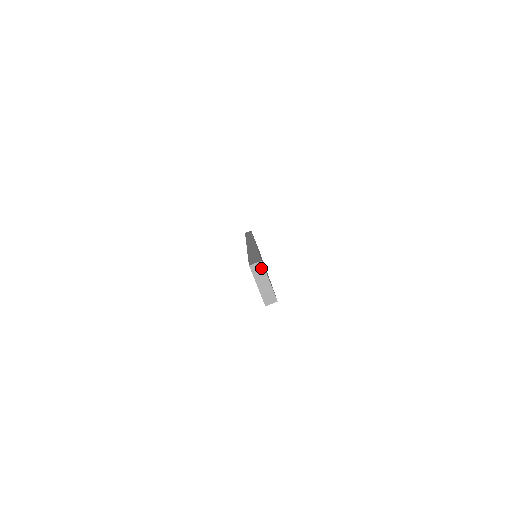
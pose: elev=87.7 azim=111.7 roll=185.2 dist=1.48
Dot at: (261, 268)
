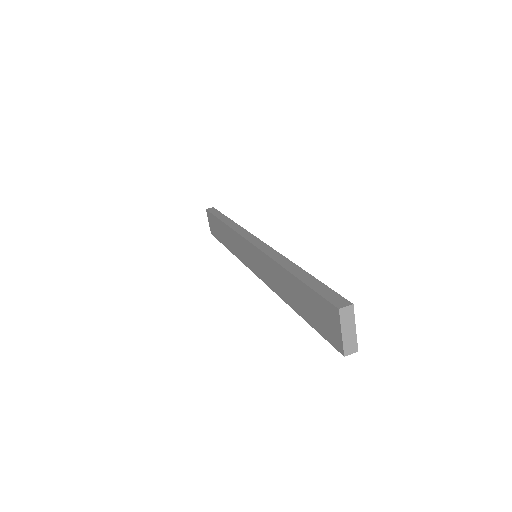
Dot at: (351, 313)
